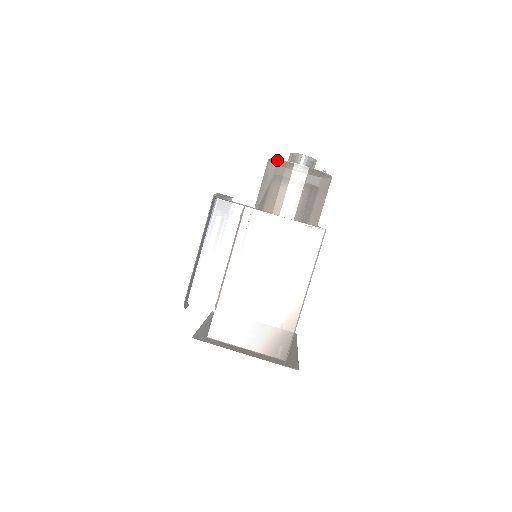
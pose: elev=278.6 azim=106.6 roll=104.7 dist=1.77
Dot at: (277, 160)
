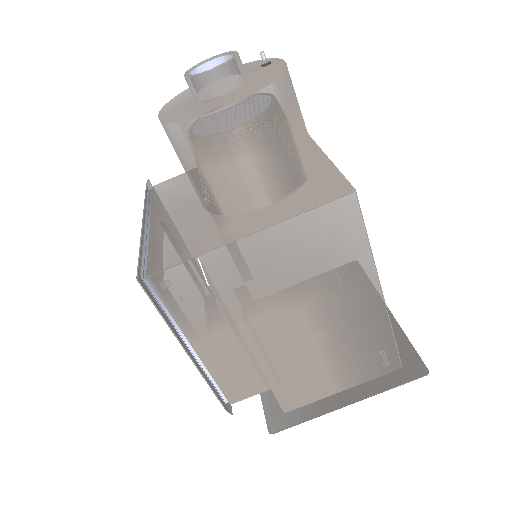
Dot at: (178, 123)
